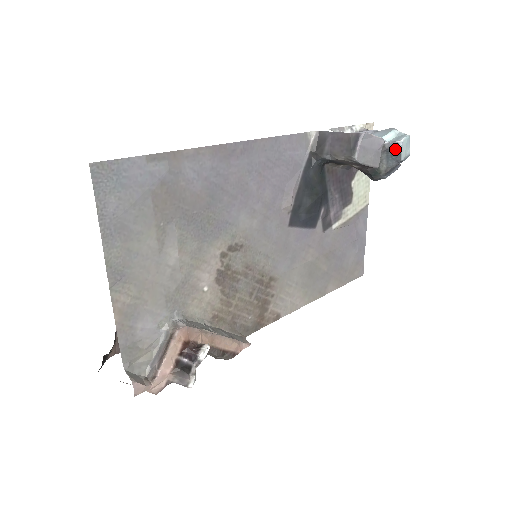
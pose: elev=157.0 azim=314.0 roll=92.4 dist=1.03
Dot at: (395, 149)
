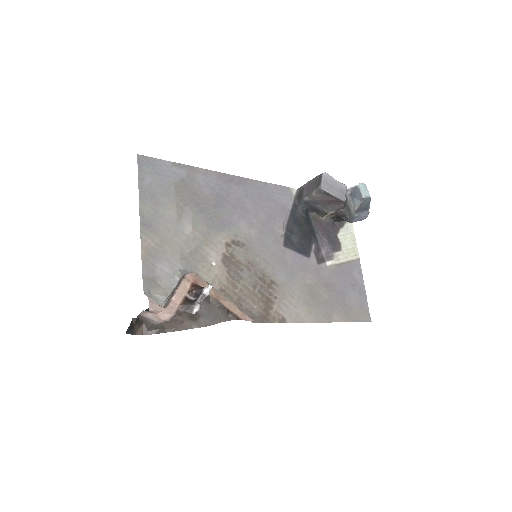
Dot at: (356, 191)
